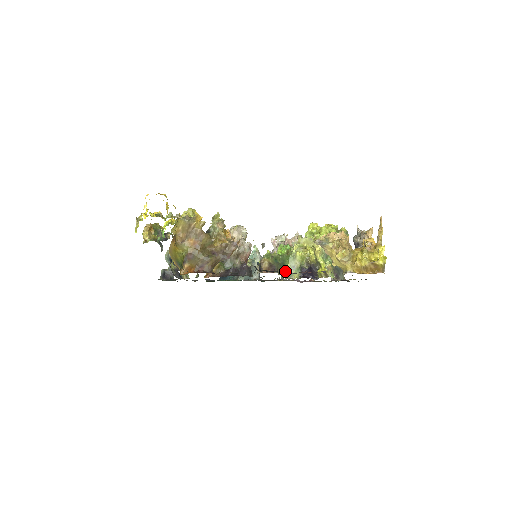
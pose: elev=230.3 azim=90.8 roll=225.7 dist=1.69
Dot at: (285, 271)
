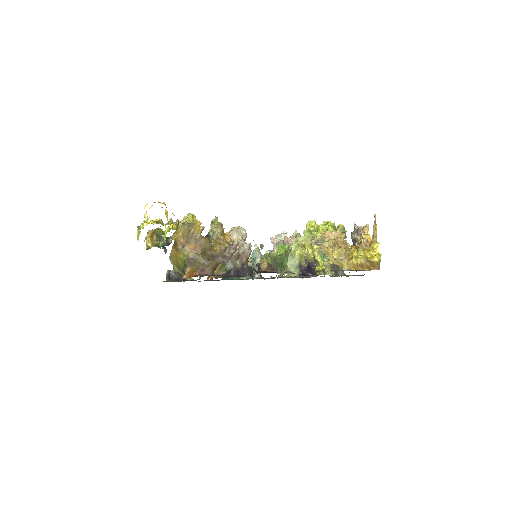
Dot at: (284, 270)
